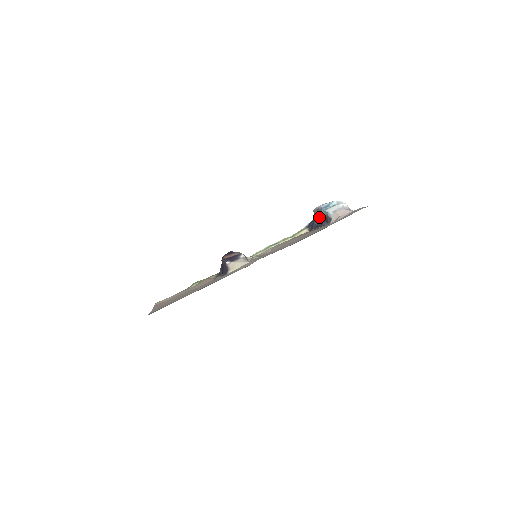
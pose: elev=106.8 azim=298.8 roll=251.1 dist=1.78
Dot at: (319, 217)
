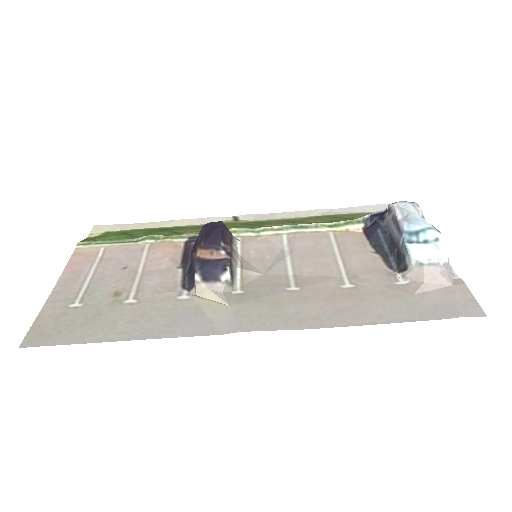
Dot at: (391, 232)
